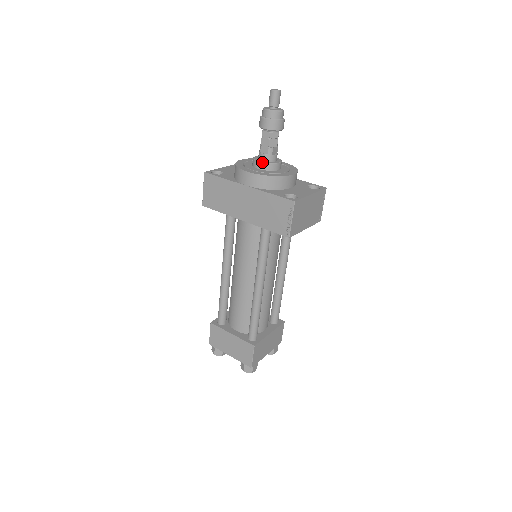
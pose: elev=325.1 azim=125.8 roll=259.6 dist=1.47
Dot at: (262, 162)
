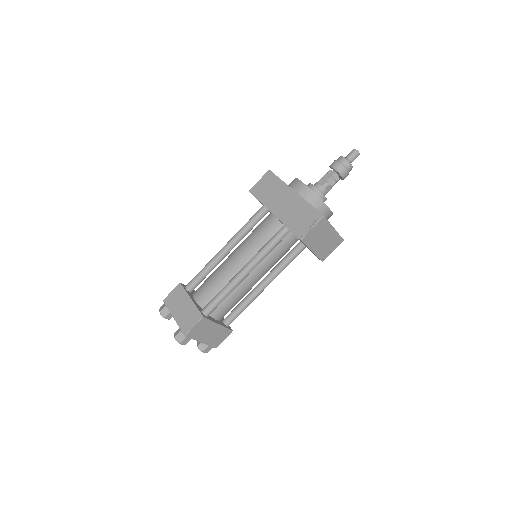
Dot at: (315, 187)
